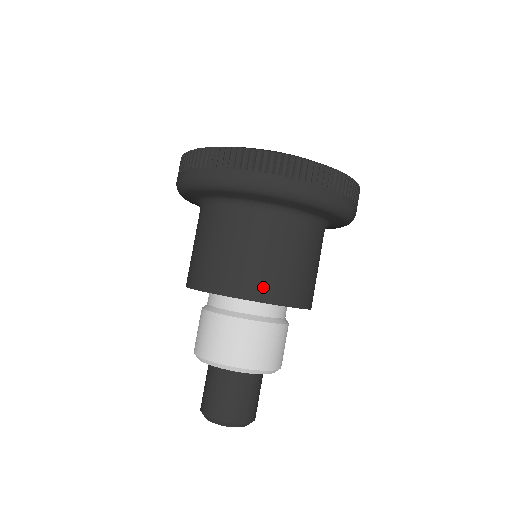
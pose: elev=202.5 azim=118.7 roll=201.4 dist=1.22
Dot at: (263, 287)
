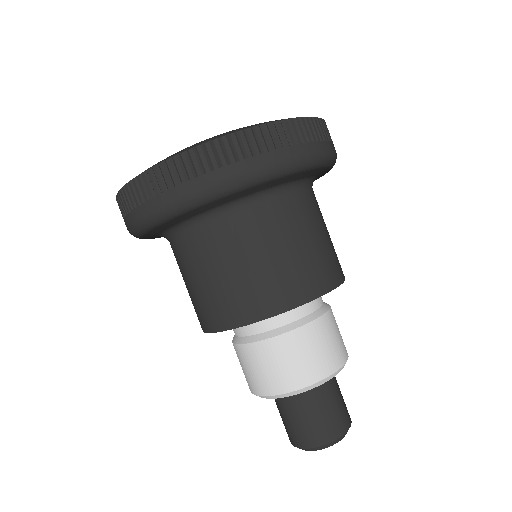
Dot at: (333, 270)
